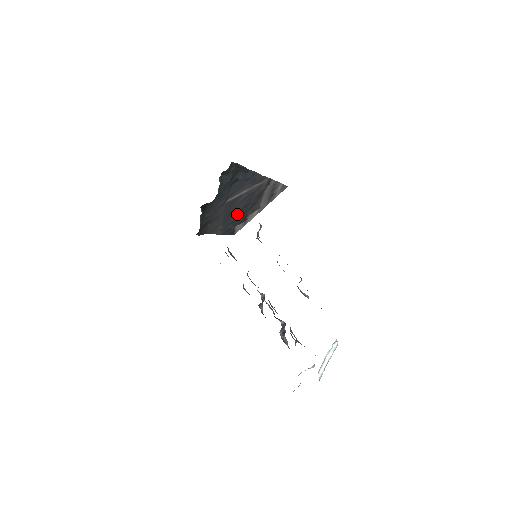
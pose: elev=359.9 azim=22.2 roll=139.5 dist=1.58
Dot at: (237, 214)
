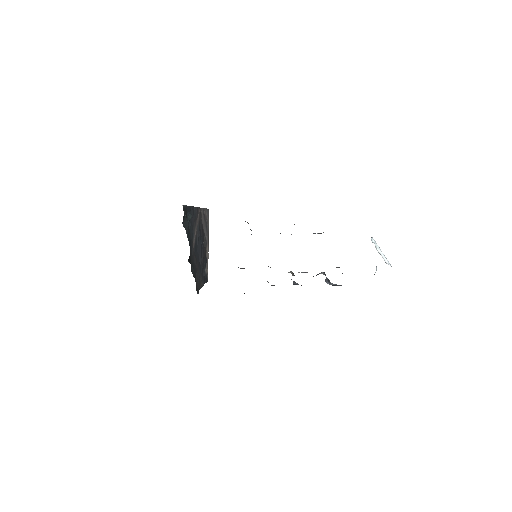
Dot at: (201, 257)
